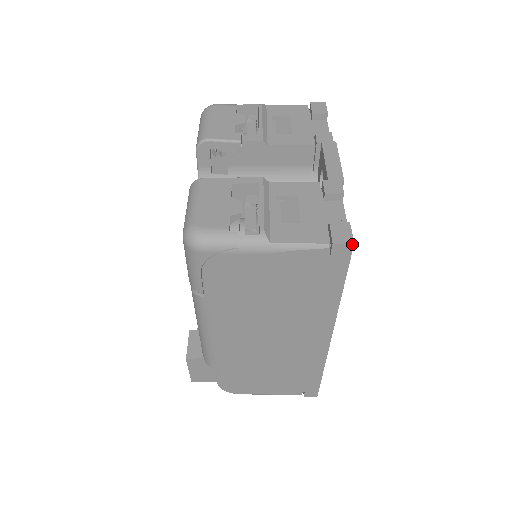
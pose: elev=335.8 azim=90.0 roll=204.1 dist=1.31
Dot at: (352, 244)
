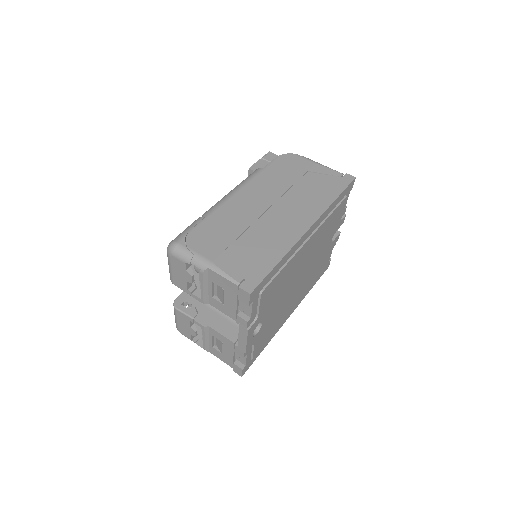
Dot at: (241, 376)
